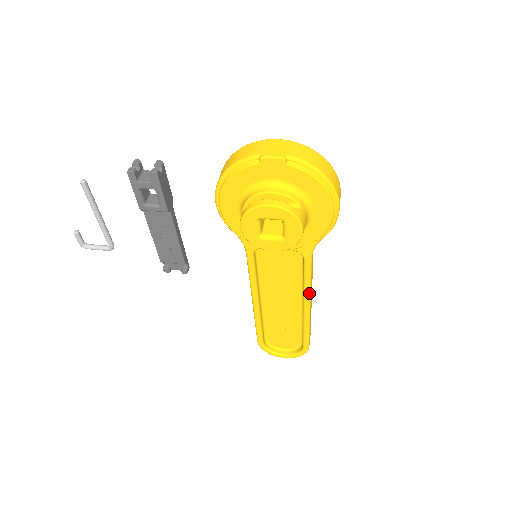
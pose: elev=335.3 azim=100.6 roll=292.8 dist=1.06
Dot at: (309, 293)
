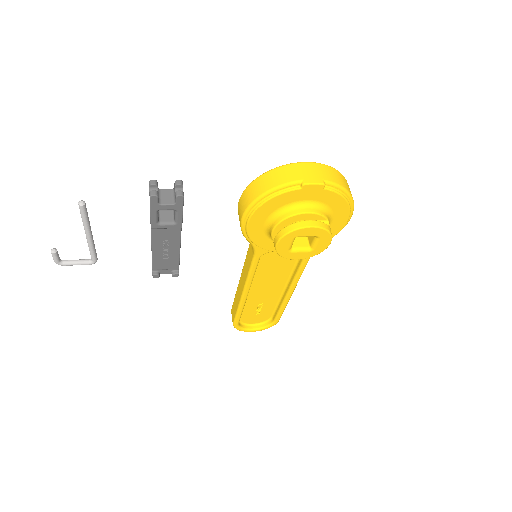
Dot at: occluded
